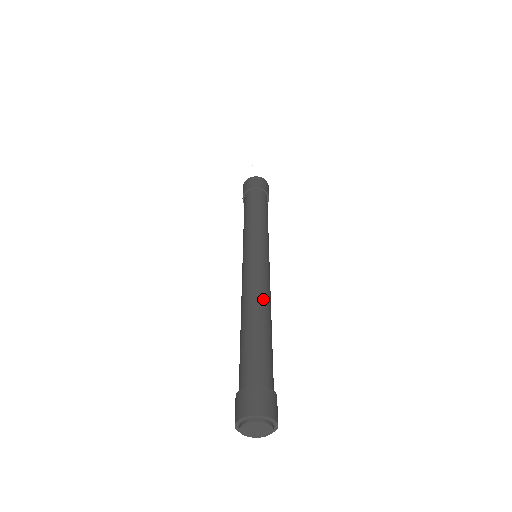
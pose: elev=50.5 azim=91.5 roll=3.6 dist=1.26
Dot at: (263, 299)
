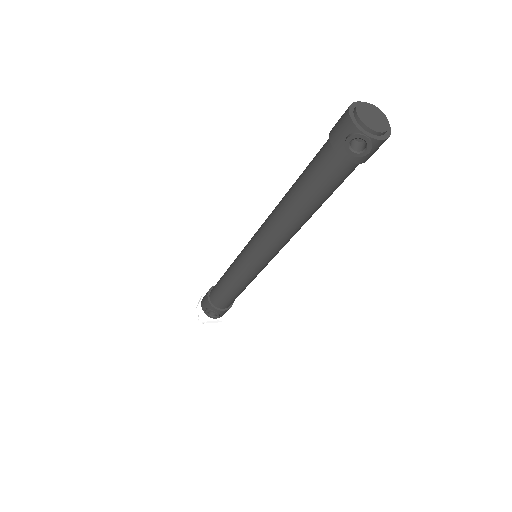
Dot at: occluded
